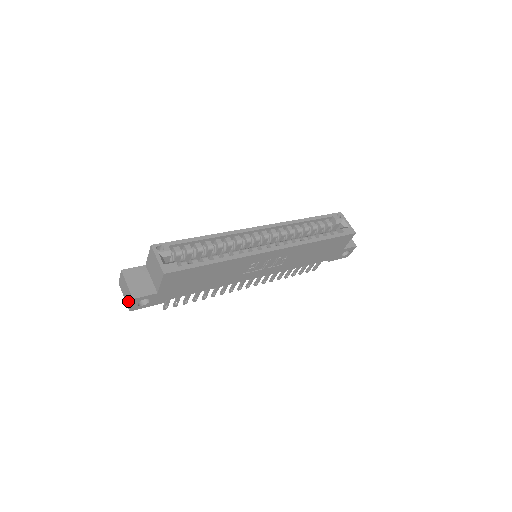
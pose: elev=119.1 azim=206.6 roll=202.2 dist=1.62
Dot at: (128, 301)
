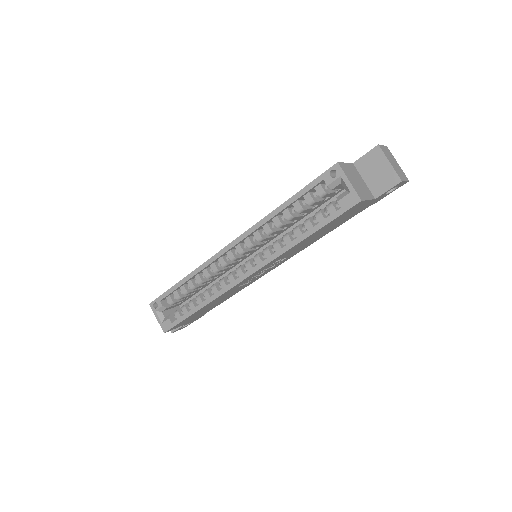
Dot at: occluded
